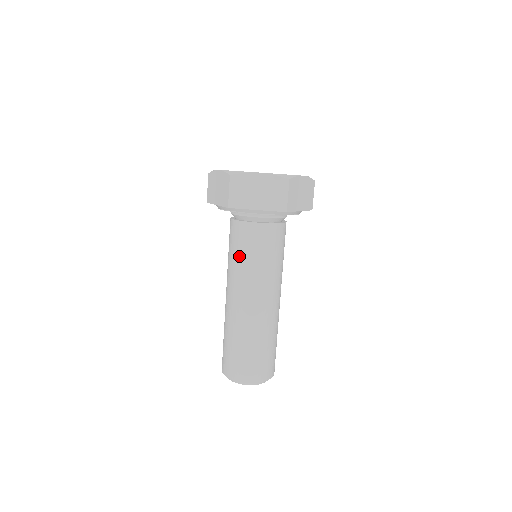
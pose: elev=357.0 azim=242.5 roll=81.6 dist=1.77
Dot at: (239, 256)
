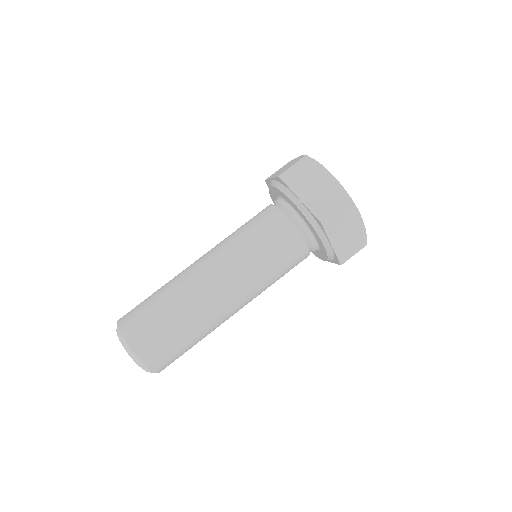
Dot at: (264, 256)
